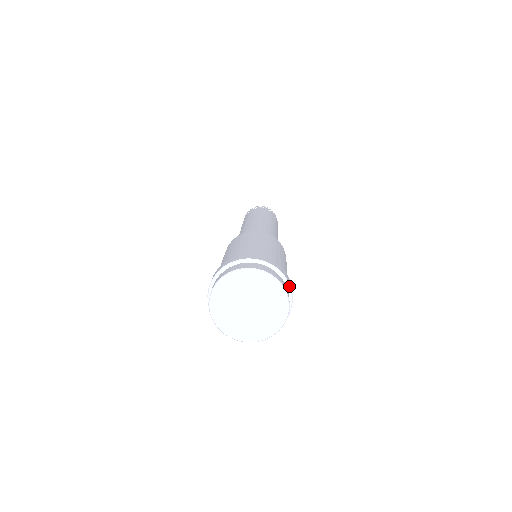
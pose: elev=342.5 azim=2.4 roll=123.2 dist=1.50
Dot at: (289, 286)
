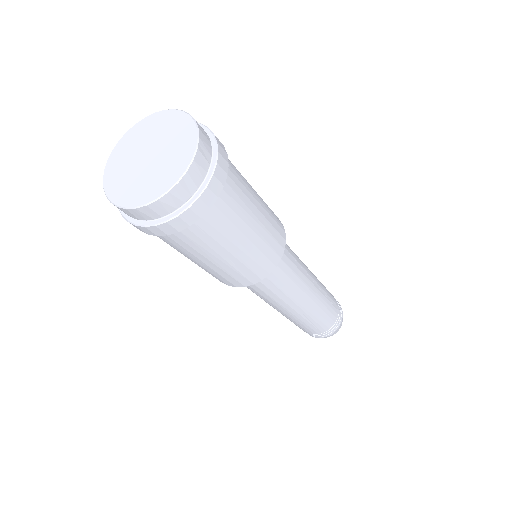
Dot at: (211, 174)
